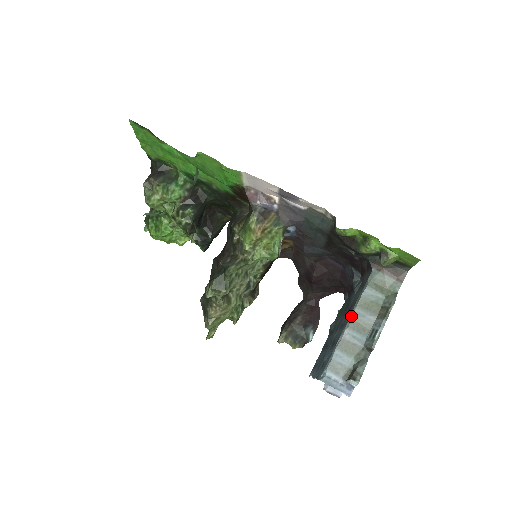
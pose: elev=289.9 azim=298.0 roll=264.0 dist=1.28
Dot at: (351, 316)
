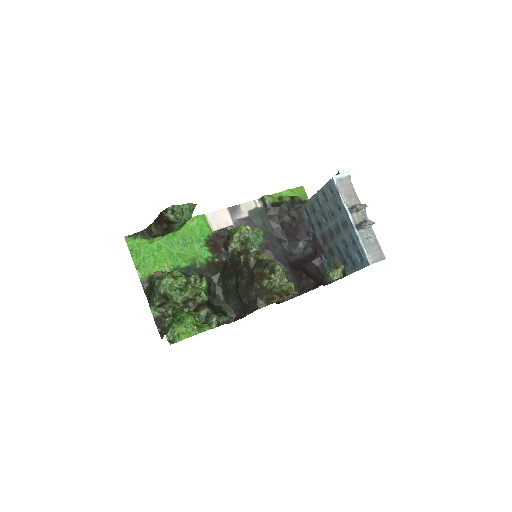
Dot at: (313, 195)
